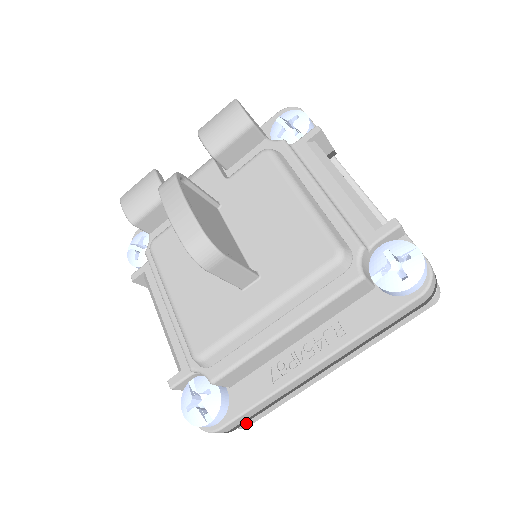
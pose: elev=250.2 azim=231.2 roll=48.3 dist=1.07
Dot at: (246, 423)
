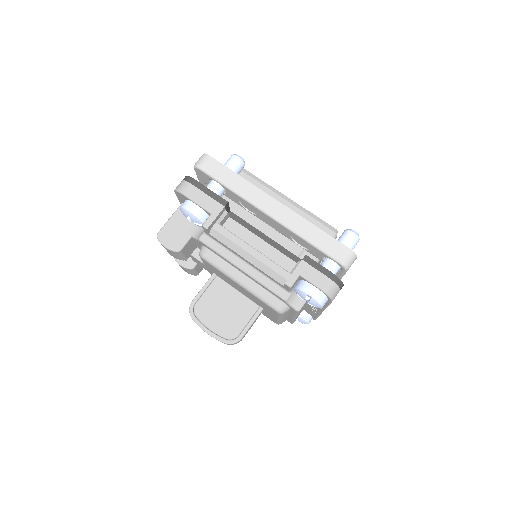
Dot at: occluded
